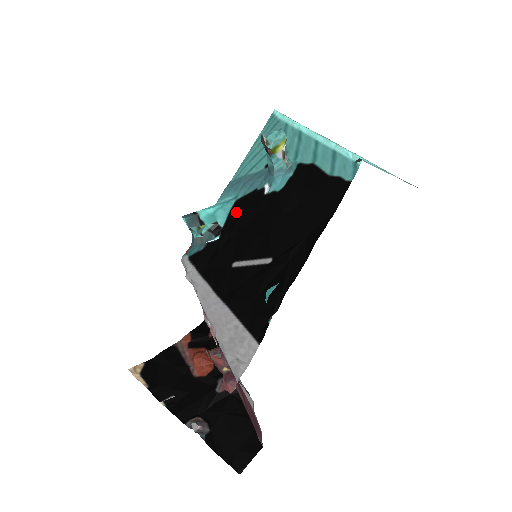
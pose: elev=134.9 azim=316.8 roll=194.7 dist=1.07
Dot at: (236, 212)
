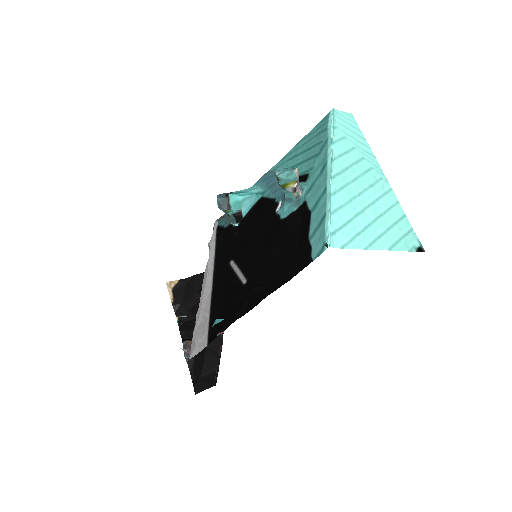
Dot at: (256, 210)
